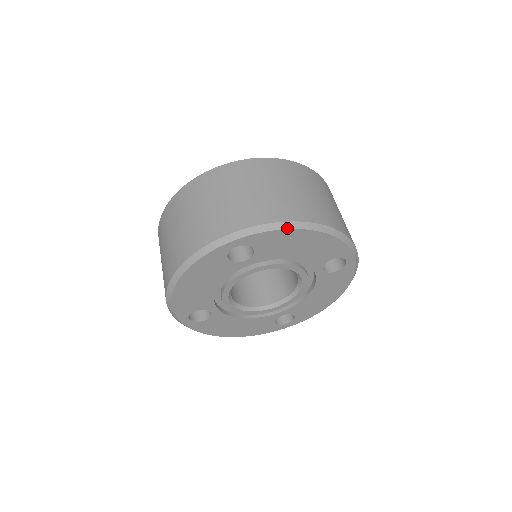
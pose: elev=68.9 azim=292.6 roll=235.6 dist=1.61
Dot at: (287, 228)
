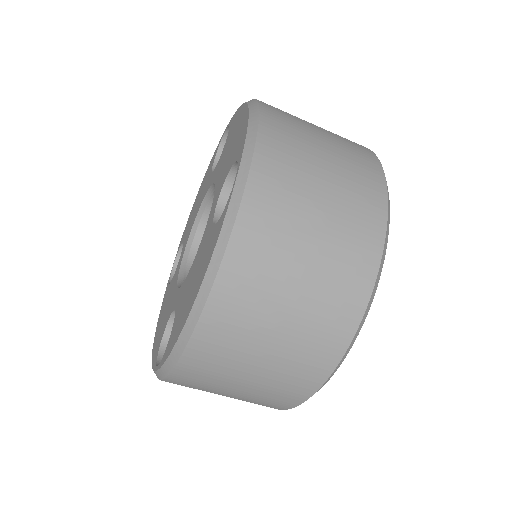
Dot at: occluded
